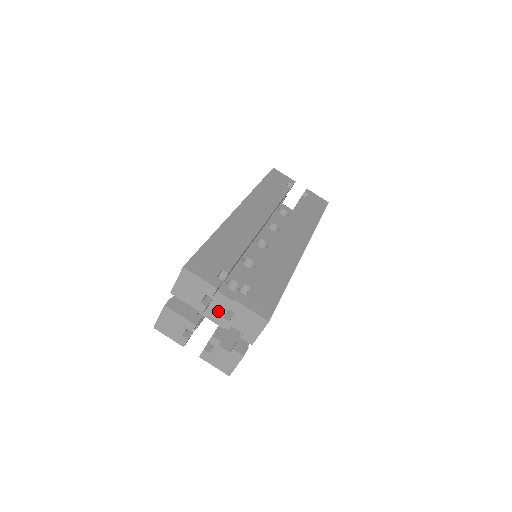
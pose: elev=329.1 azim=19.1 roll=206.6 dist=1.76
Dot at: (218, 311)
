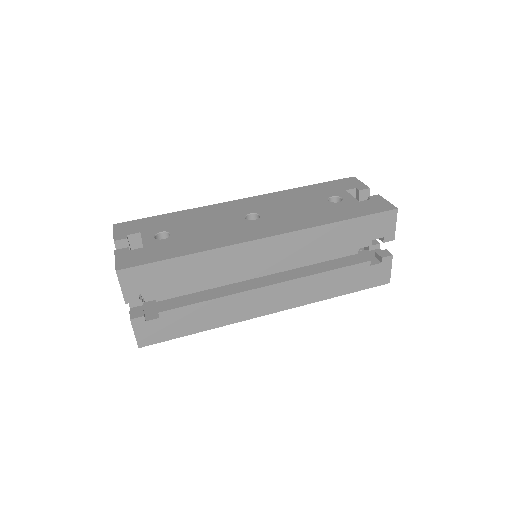
Dot at: occluded
